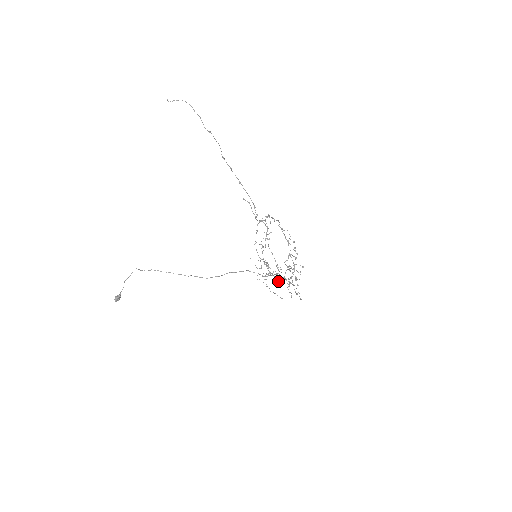
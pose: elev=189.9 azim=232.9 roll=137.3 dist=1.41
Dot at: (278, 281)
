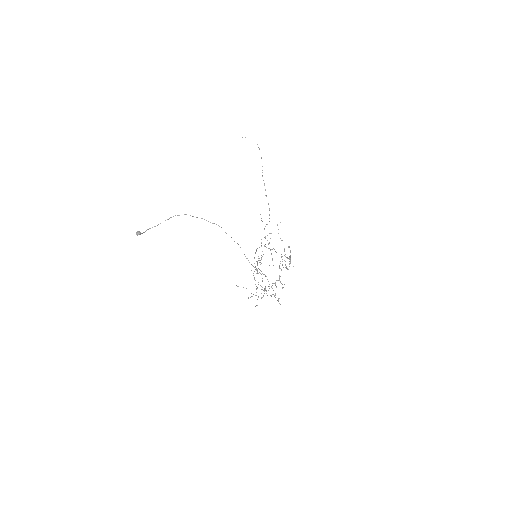
Dot at: occluded
